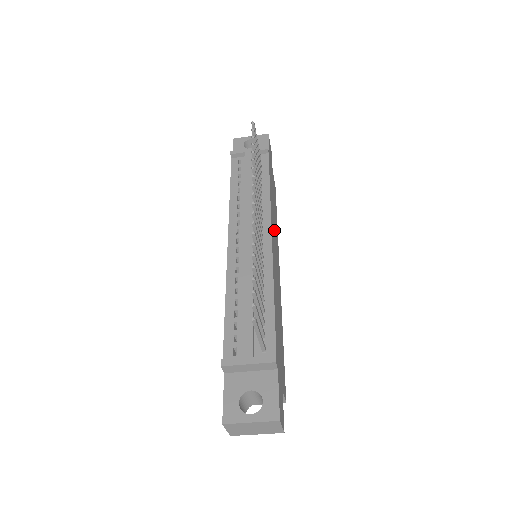
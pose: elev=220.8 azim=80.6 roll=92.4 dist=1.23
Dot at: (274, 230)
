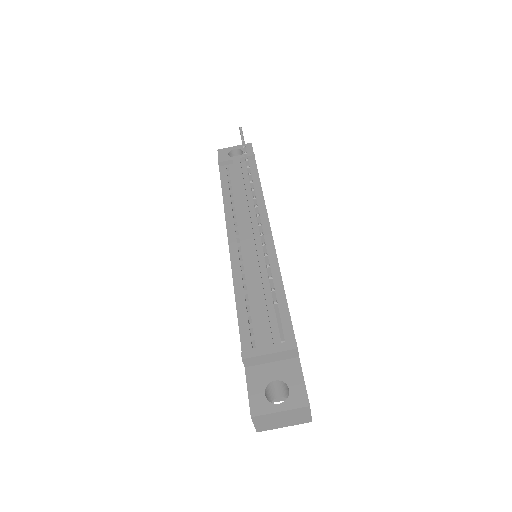
Dot at: occluded
